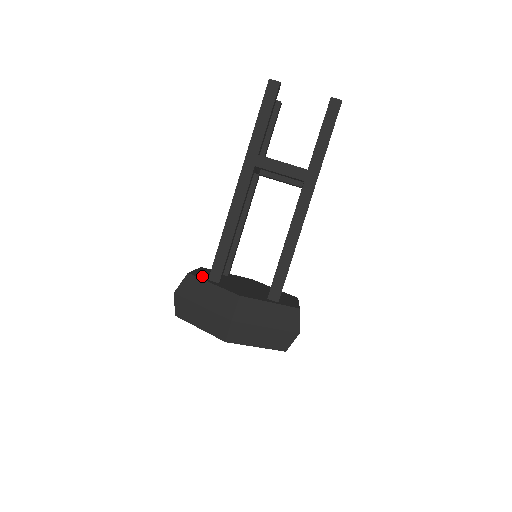
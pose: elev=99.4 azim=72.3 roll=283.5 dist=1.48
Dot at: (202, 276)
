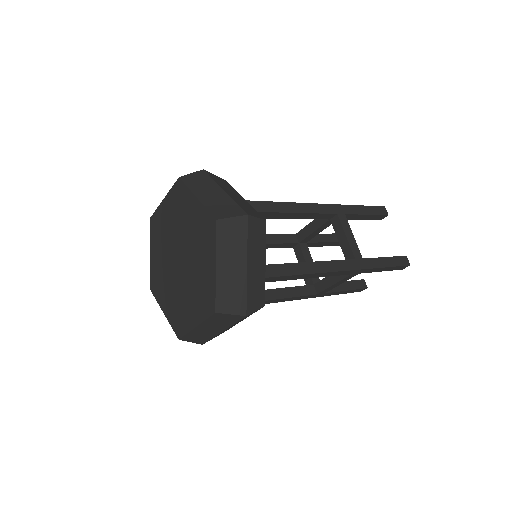
Dot at: occluded
